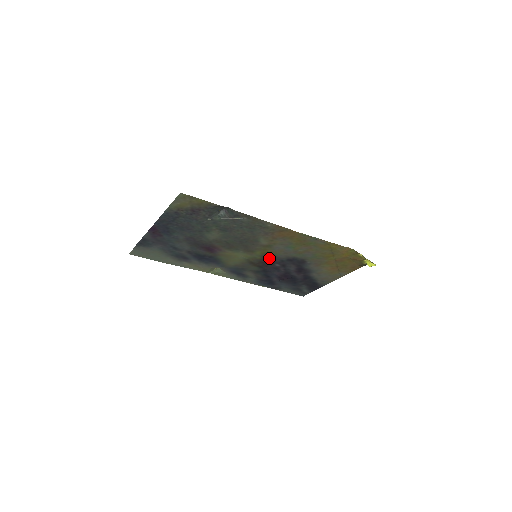
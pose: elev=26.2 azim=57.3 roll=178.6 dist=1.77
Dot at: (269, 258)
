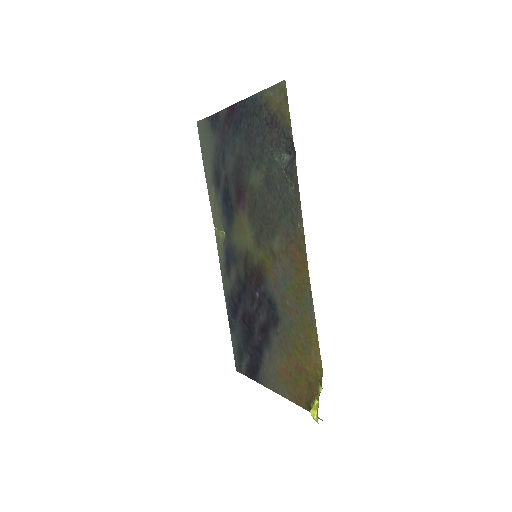
Dot at: (261, 275)
